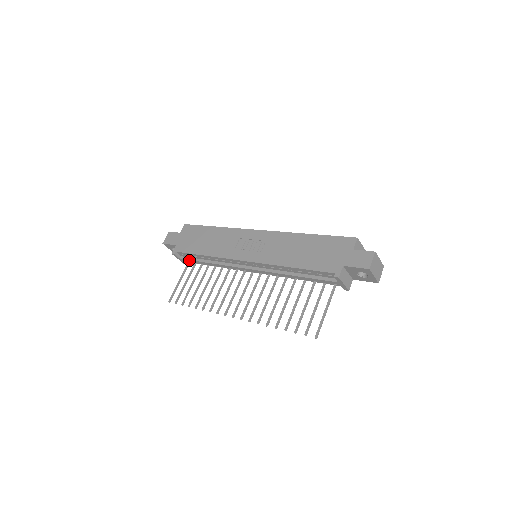
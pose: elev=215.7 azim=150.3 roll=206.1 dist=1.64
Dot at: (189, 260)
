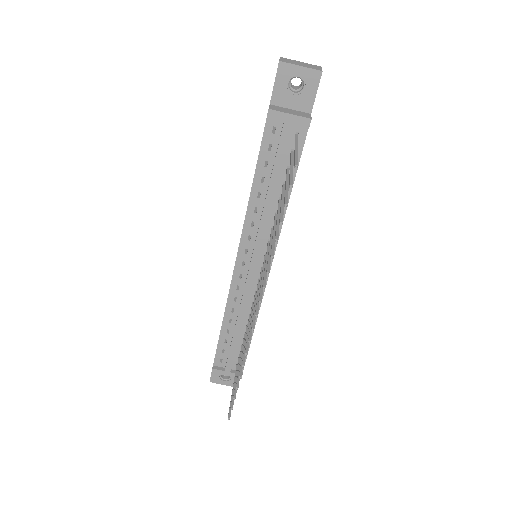
Dot at: (228, 358)
